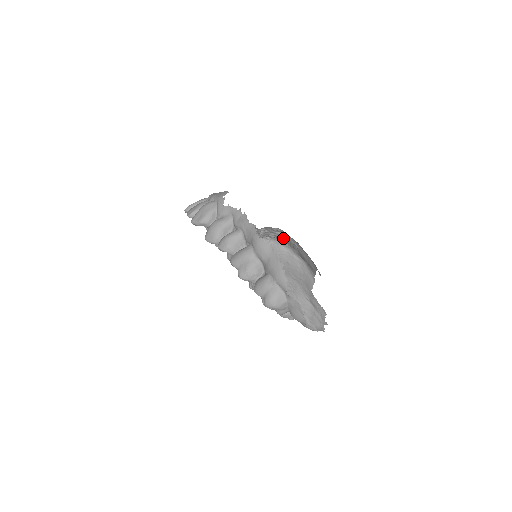
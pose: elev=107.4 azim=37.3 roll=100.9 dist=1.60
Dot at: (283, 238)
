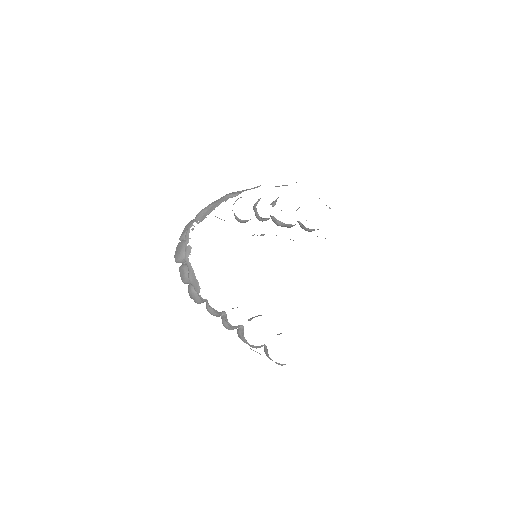
Dot at: occluded
